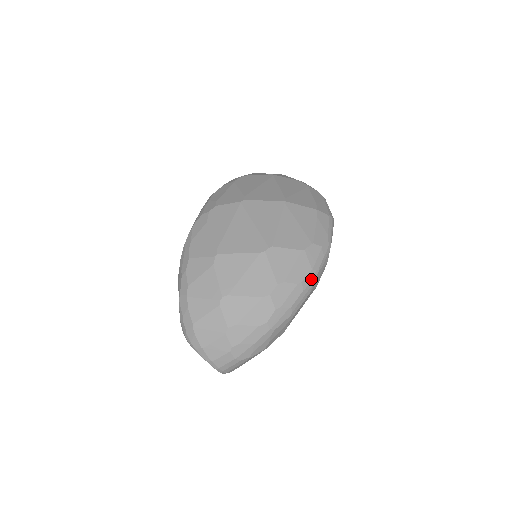
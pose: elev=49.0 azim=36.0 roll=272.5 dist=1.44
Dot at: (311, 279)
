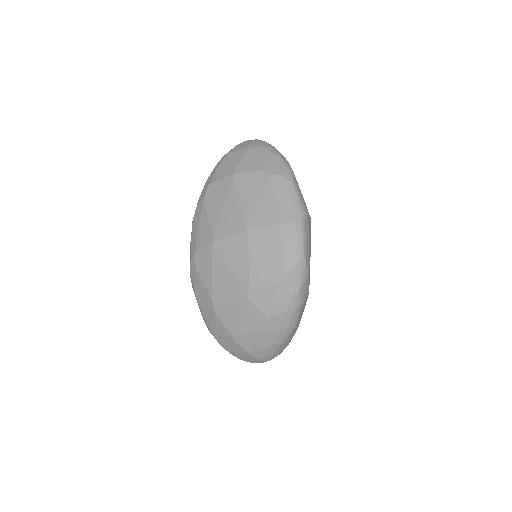
Dot at: (296, 301)
